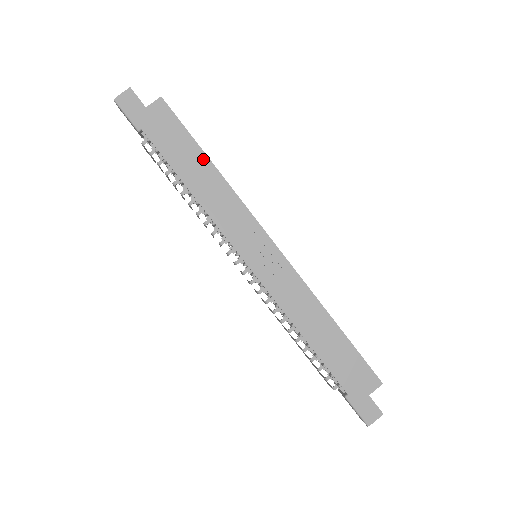
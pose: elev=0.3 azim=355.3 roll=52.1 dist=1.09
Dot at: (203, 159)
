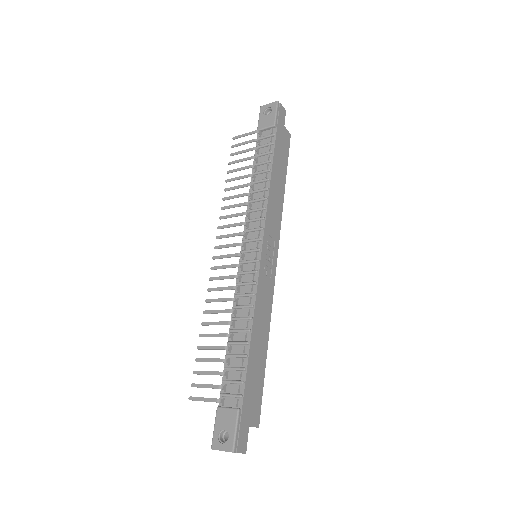
Dot at: (284, 180)
